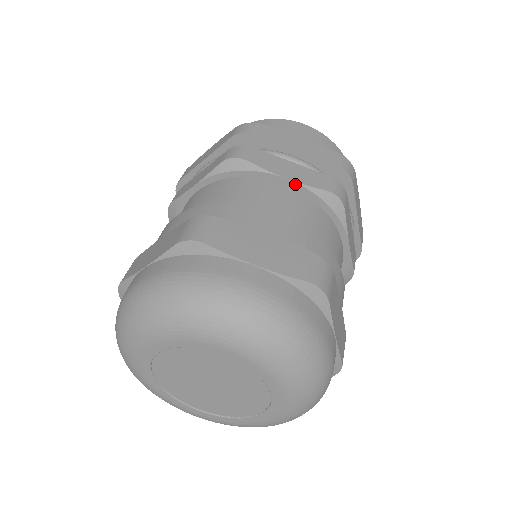
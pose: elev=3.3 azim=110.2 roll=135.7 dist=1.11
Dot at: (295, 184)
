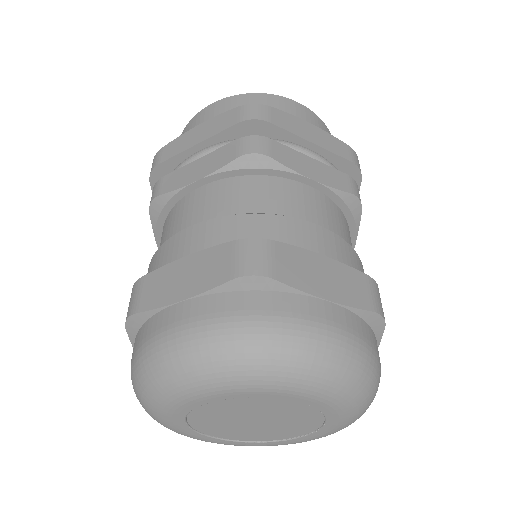
Dot at: (321, 186)
